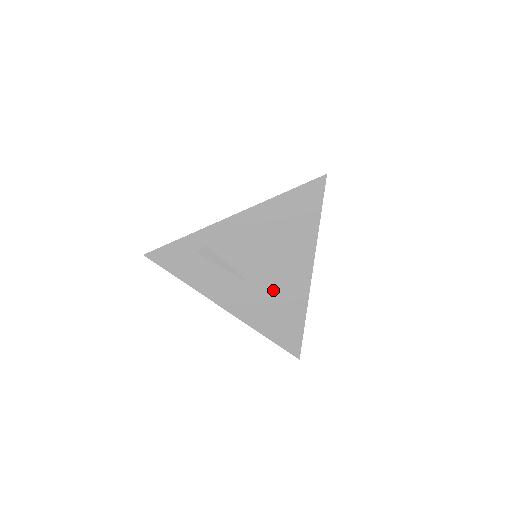
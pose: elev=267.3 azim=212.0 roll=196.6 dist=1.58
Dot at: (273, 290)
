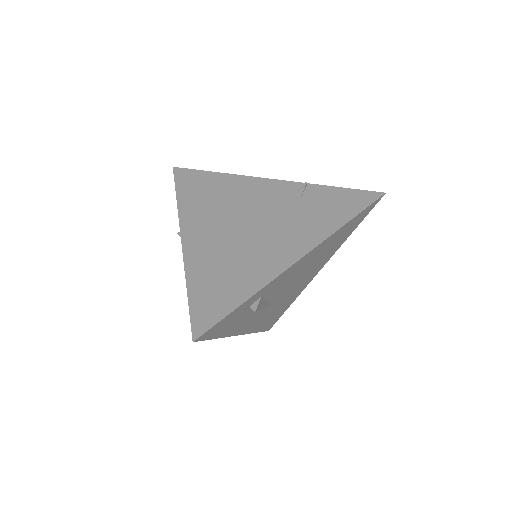
Dot at: (285, 299)
